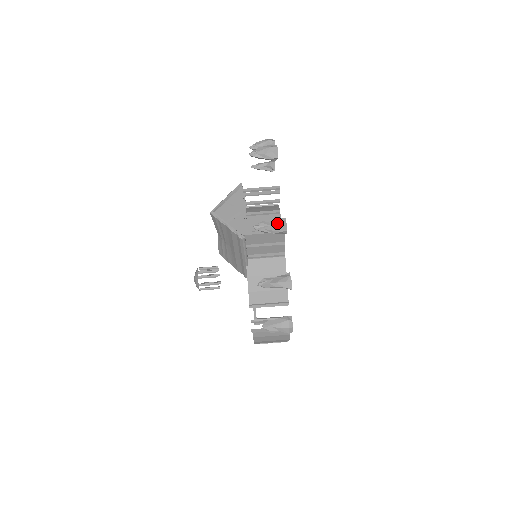
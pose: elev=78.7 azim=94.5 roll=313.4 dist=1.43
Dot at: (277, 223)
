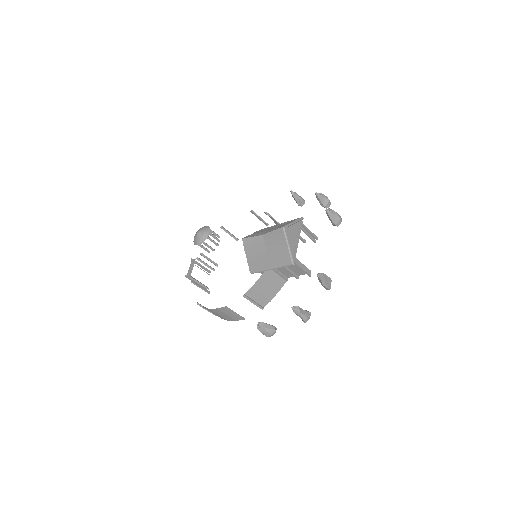
Dot at: (328, 280)
